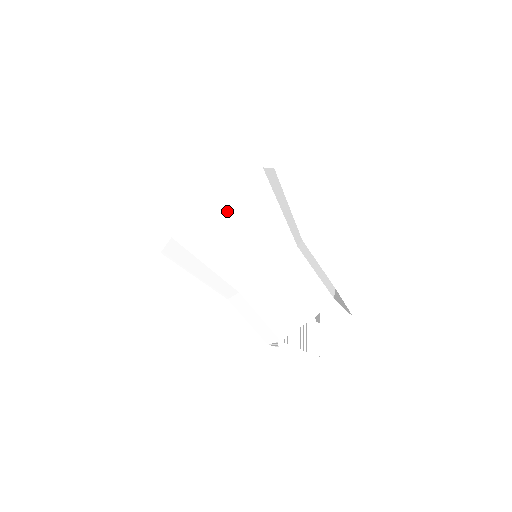
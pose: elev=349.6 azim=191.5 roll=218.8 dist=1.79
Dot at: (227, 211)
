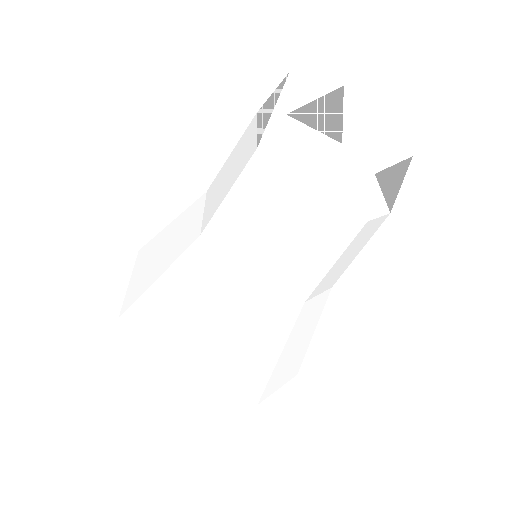
Dot at: (147, 250)
